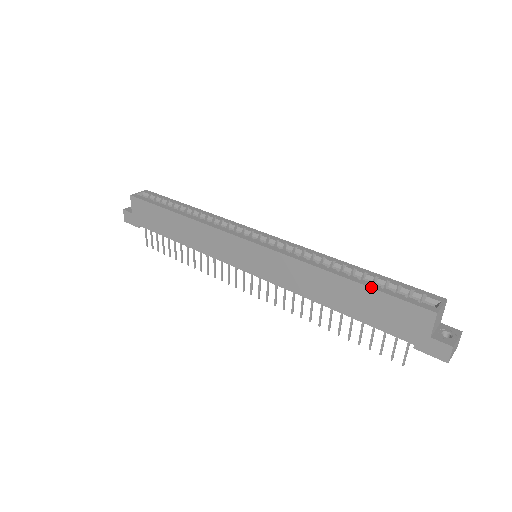
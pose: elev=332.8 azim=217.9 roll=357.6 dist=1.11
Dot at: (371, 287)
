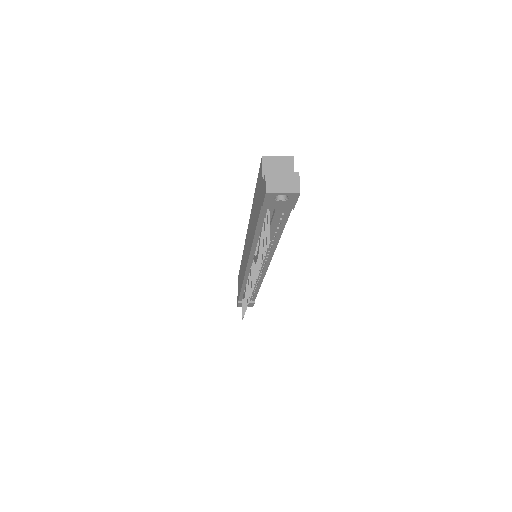
Dot at: occluded
